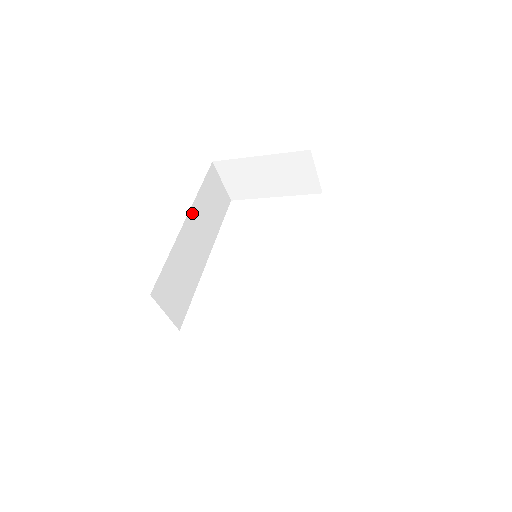
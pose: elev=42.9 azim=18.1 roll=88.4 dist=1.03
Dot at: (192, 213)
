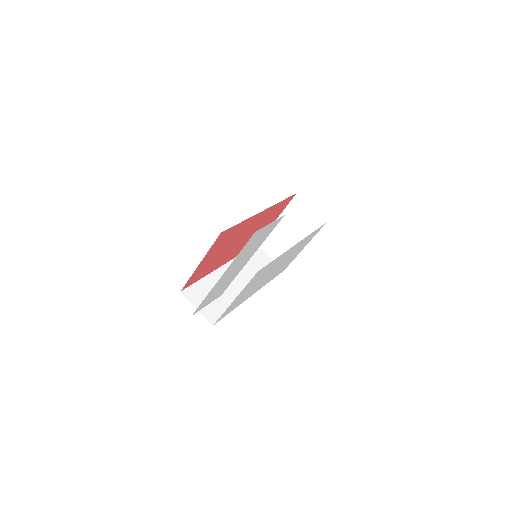
Dot at: occluded
